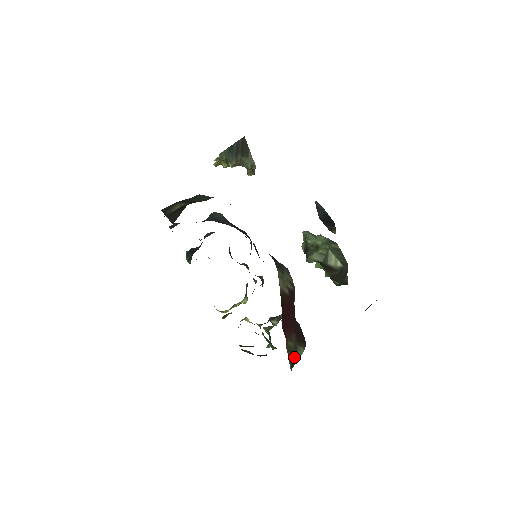
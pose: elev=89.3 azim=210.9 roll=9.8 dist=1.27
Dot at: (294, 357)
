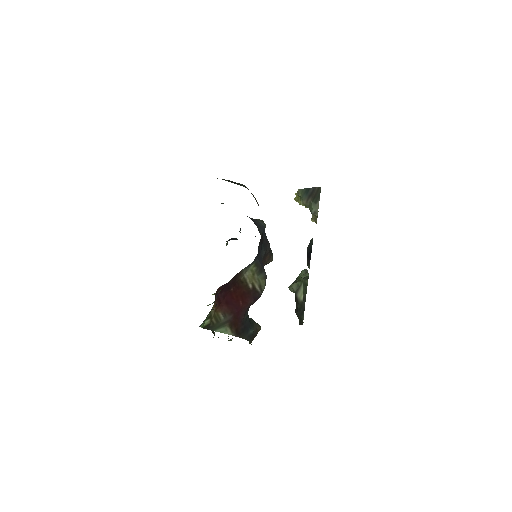
Dot at: (216, 326)
